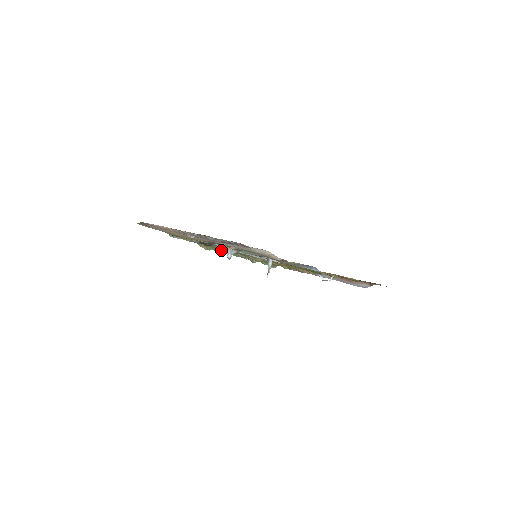
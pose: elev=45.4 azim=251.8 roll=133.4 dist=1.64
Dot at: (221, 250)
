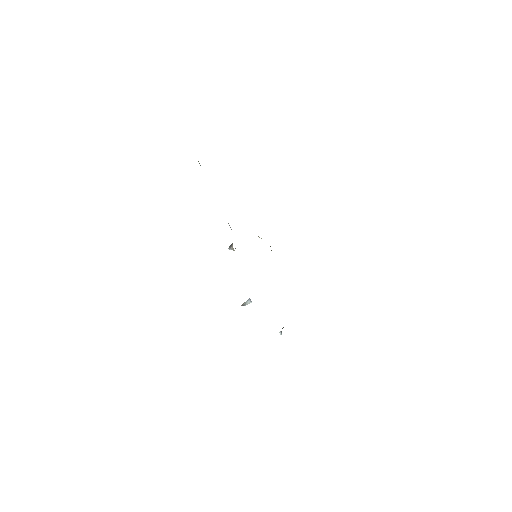
Dot at: occluded
